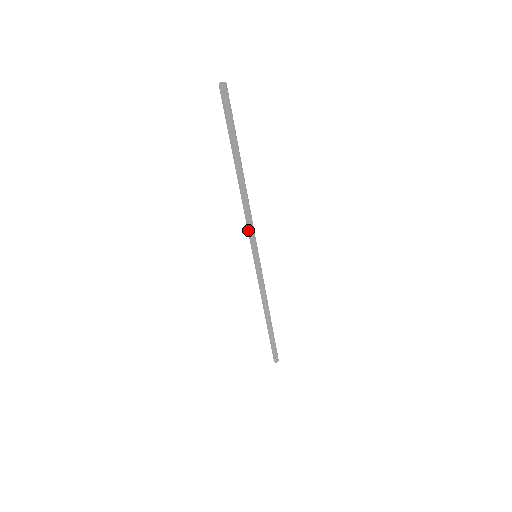
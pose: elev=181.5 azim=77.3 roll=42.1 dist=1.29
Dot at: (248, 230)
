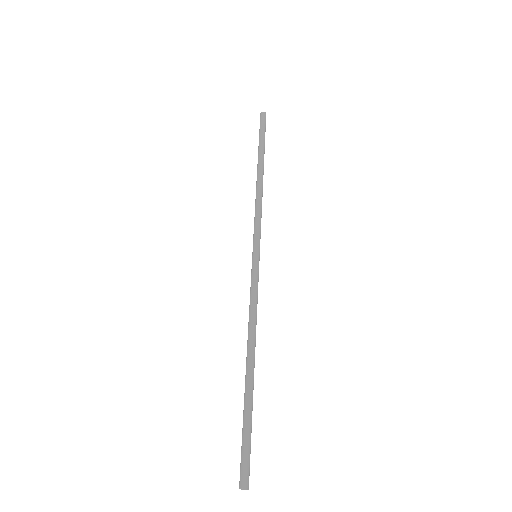
Dot at: (256, 220)
